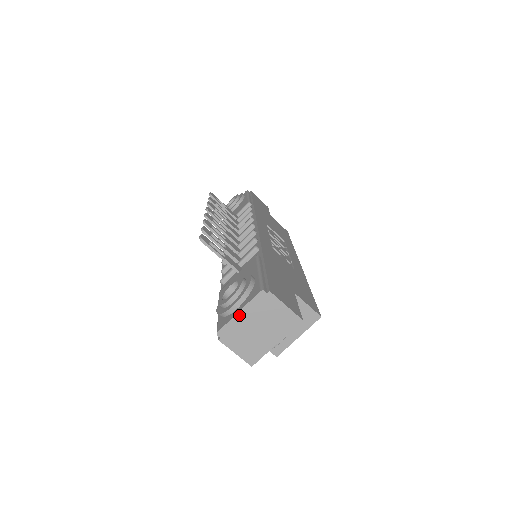
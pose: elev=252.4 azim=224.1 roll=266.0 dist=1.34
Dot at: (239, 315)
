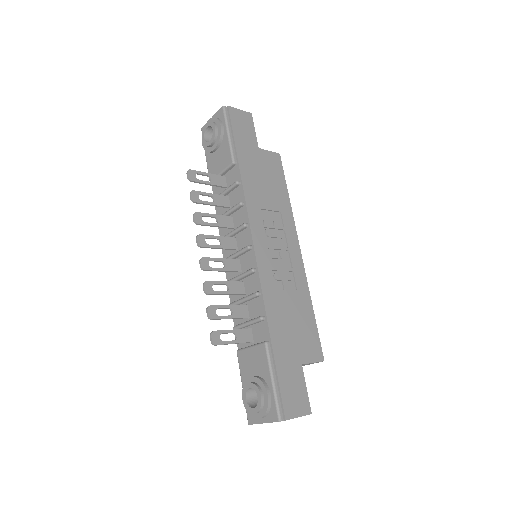
Dot at: occluded
